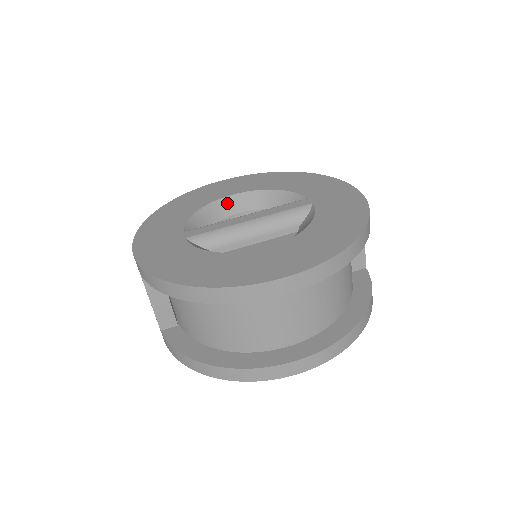
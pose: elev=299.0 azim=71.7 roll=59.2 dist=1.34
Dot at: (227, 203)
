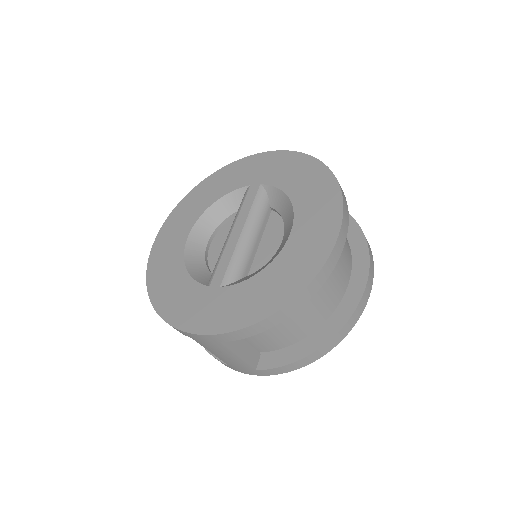
Dot at: (193, 244)
